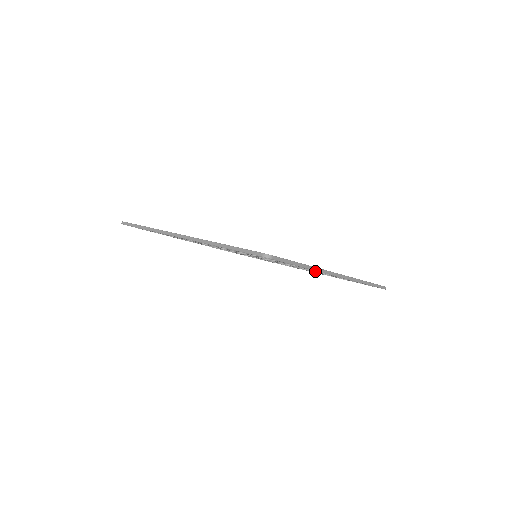
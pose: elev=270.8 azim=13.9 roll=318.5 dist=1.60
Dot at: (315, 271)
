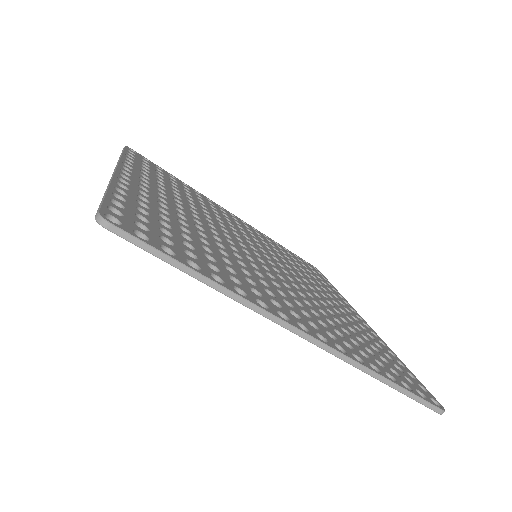
Dot at: occluded
